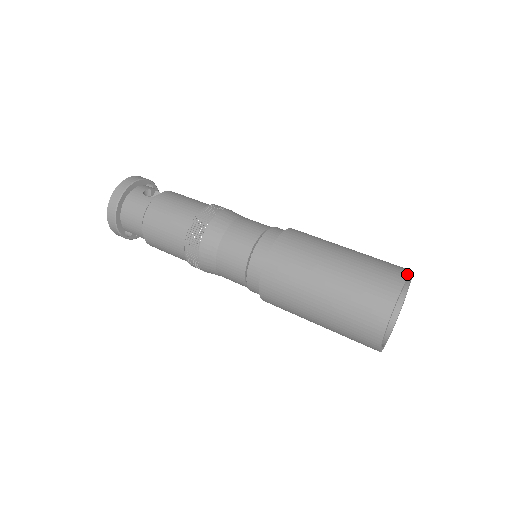
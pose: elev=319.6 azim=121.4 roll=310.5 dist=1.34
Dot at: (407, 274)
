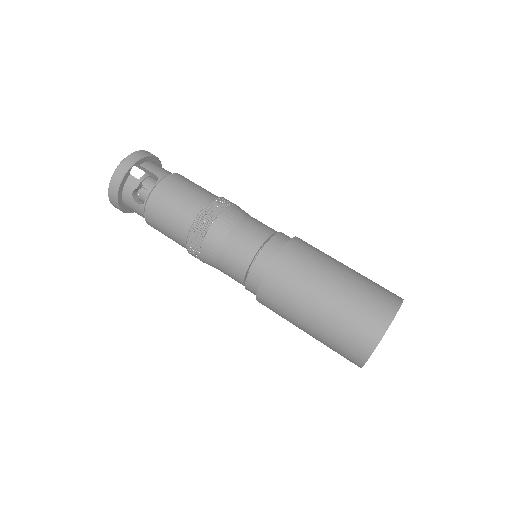
Dot at: (376, 344)
